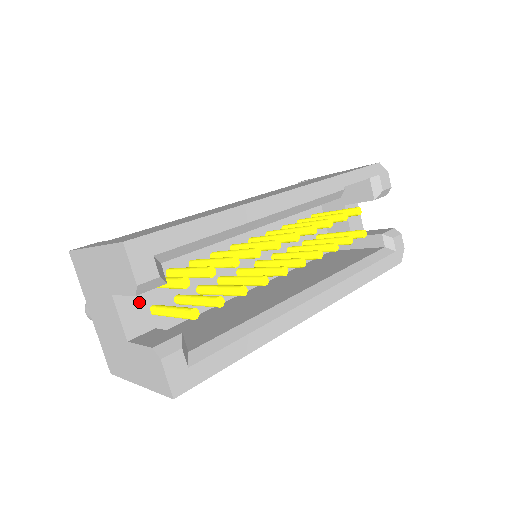
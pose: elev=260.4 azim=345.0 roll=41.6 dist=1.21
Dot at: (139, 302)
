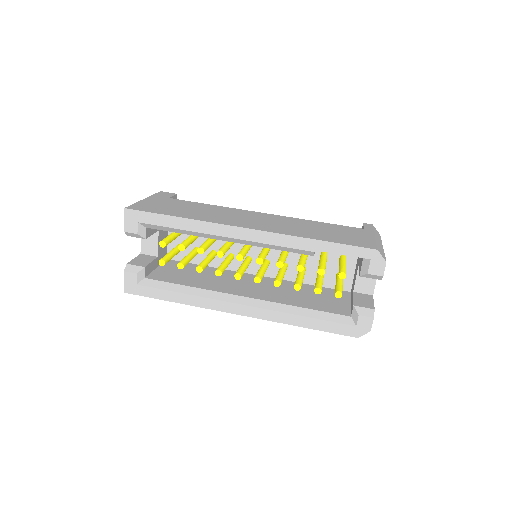
Dot at: (154, 239)
